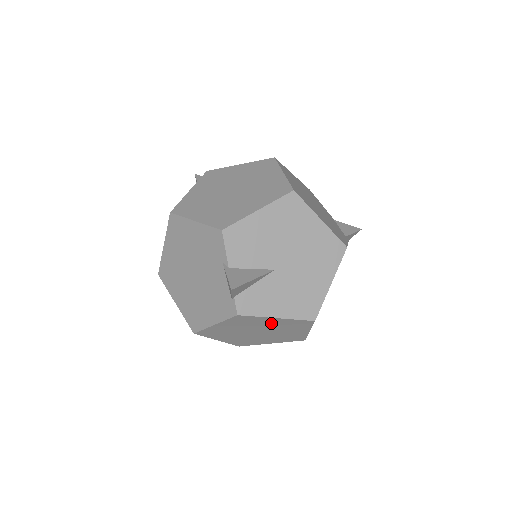
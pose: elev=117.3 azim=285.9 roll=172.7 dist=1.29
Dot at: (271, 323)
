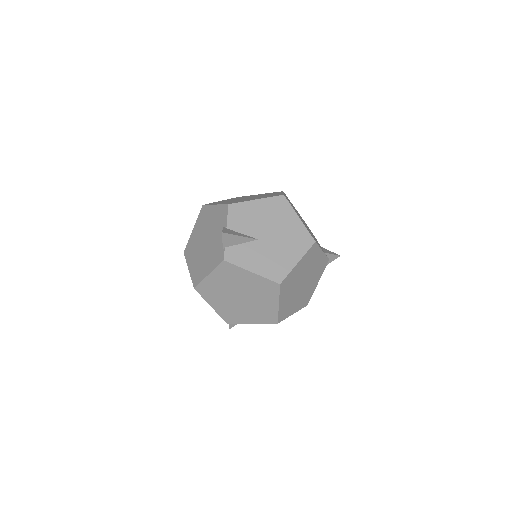
Dot at: (248, 281)
